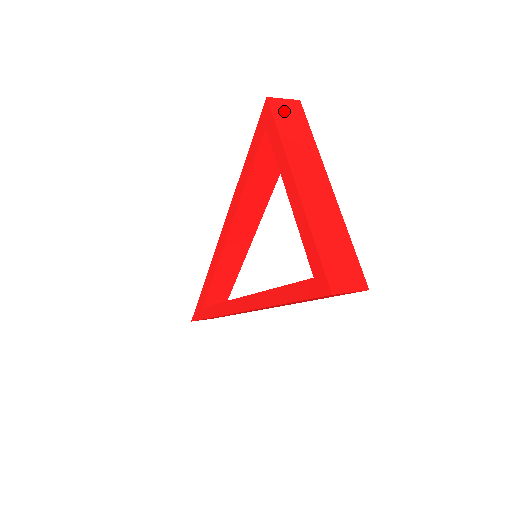
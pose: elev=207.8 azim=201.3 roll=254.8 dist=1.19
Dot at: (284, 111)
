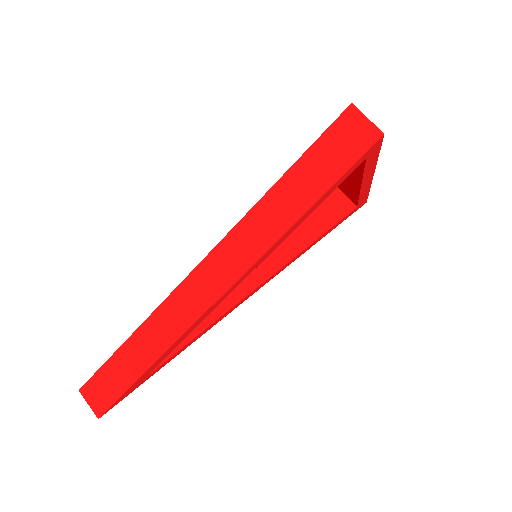
Dot at: occluded
